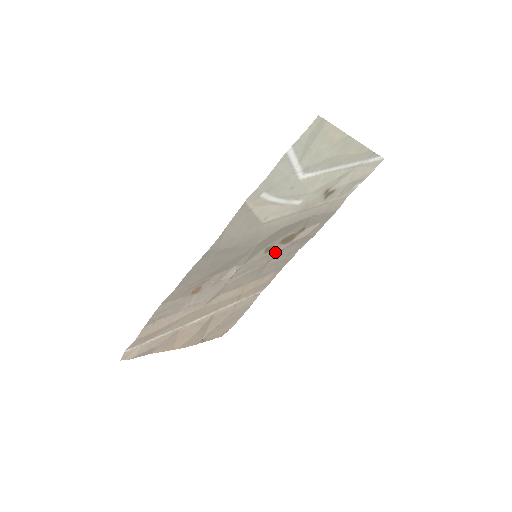
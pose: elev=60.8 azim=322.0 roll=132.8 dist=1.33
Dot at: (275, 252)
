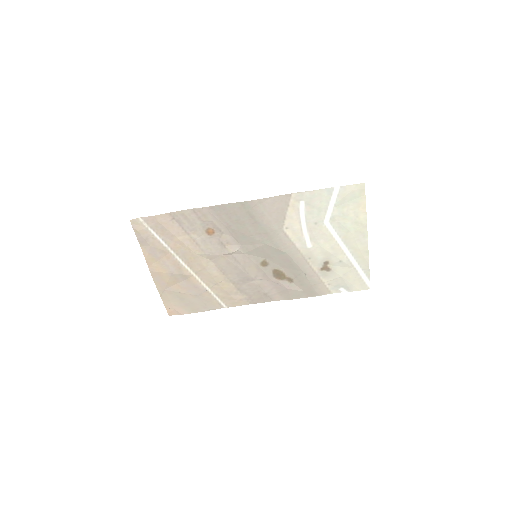
Dot at: (264, 274)
